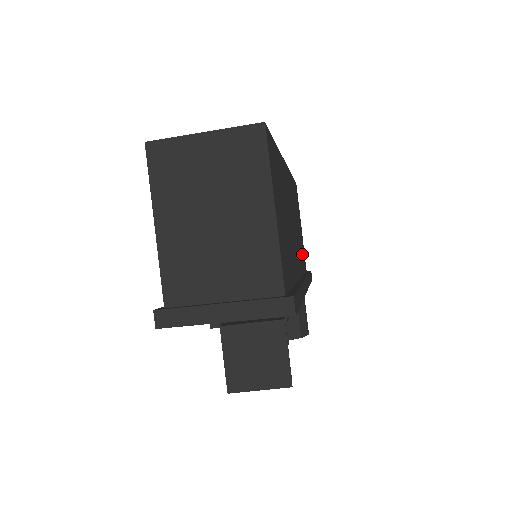
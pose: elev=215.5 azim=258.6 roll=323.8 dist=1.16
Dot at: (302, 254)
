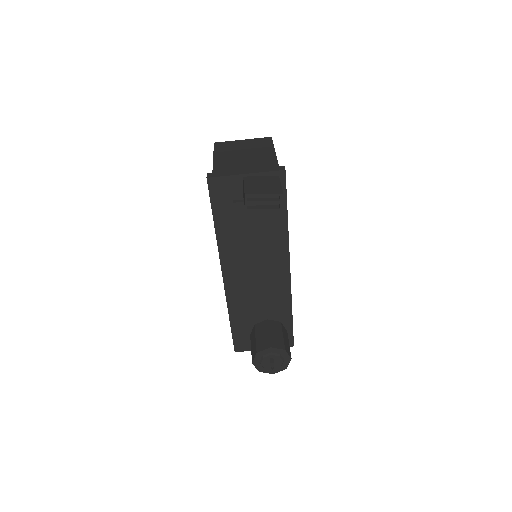
Dot at: occluded
